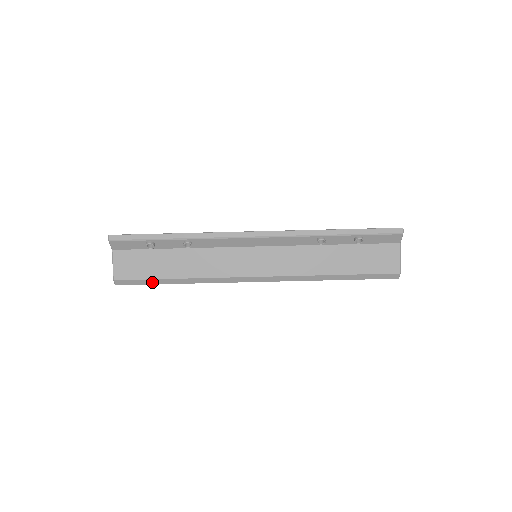
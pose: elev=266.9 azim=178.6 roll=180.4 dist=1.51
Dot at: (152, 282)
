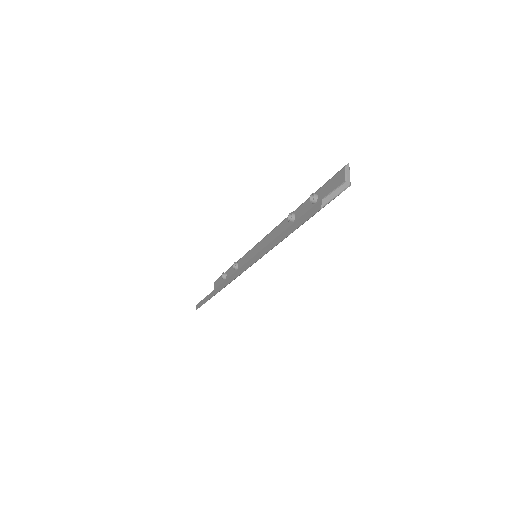
Dot at: (206, 300)
